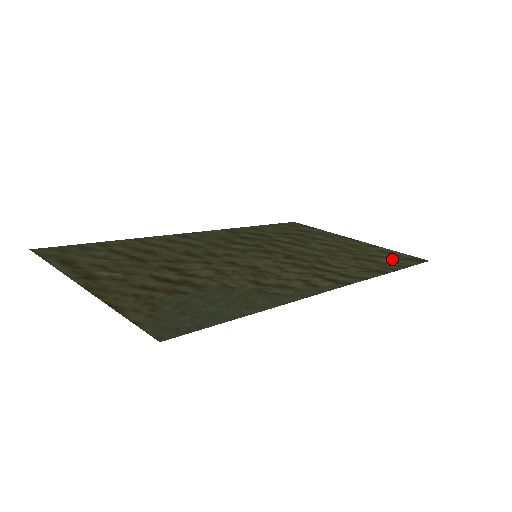
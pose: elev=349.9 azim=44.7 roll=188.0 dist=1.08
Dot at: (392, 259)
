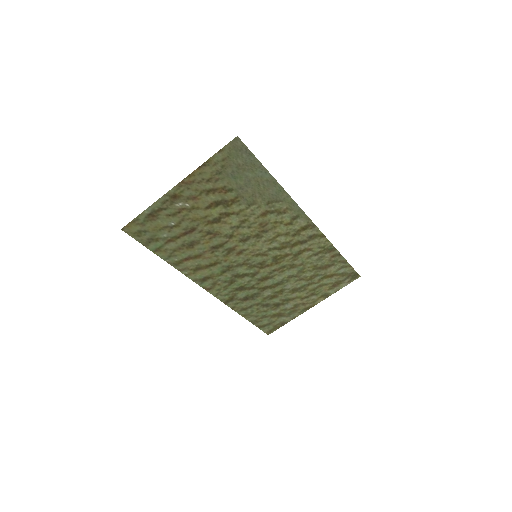
Dot at: (338, 273)
